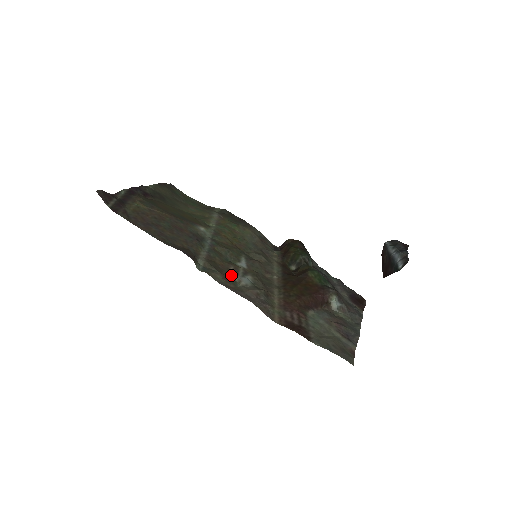
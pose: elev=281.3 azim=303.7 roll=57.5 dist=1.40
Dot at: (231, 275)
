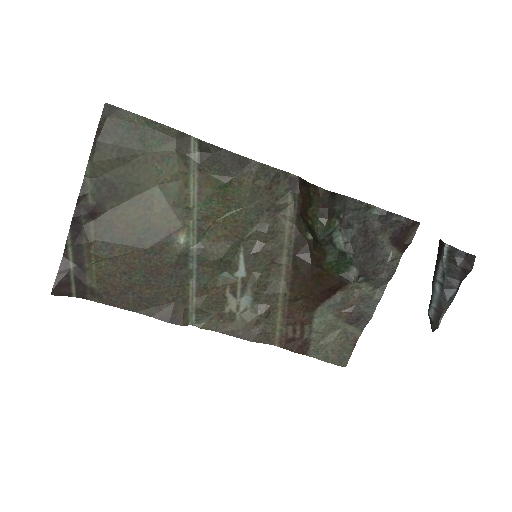
Dot at: (228, 304)
